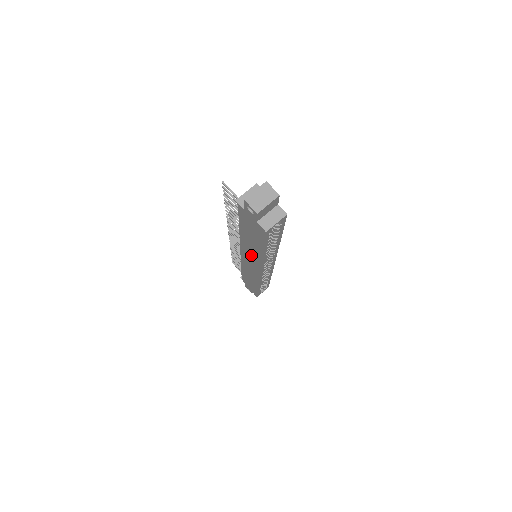
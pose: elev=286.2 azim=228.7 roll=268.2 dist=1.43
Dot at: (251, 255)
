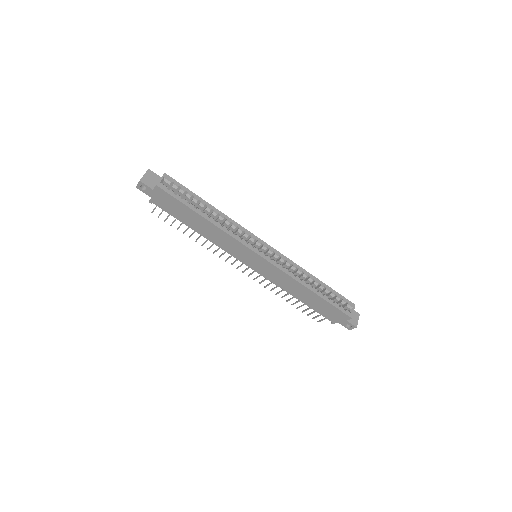
Dot at: (230, 245)
